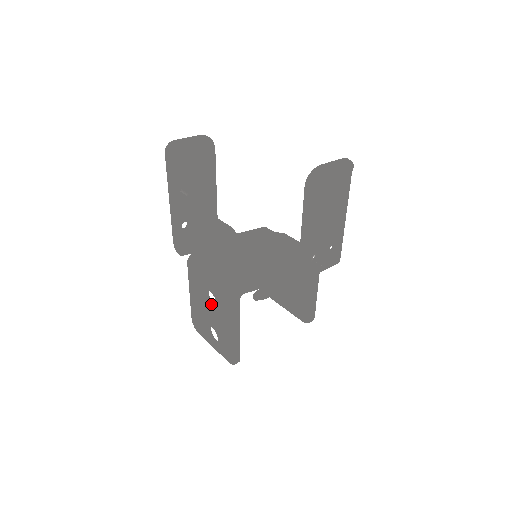
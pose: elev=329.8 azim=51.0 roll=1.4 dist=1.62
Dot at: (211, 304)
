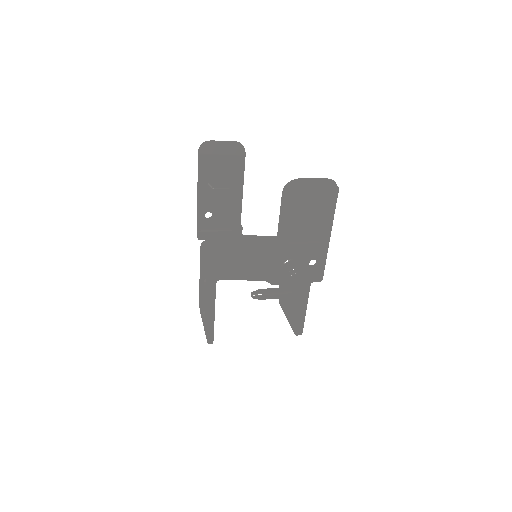
Dot at: occluded
